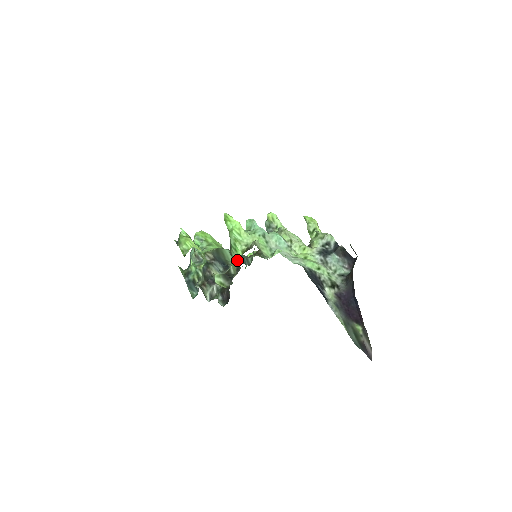
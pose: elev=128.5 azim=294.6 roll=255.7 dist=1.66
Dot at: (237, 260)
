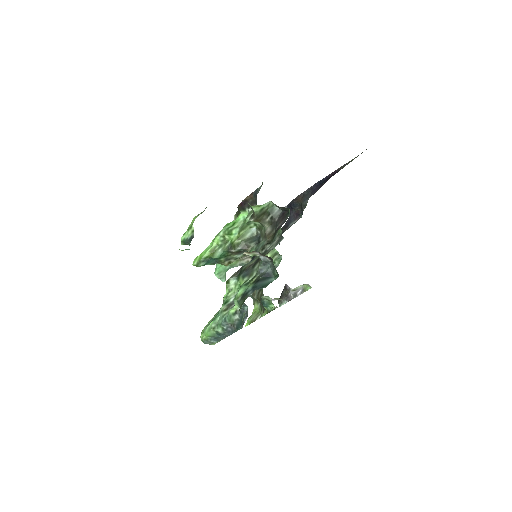
Dot at: (245, 220)
